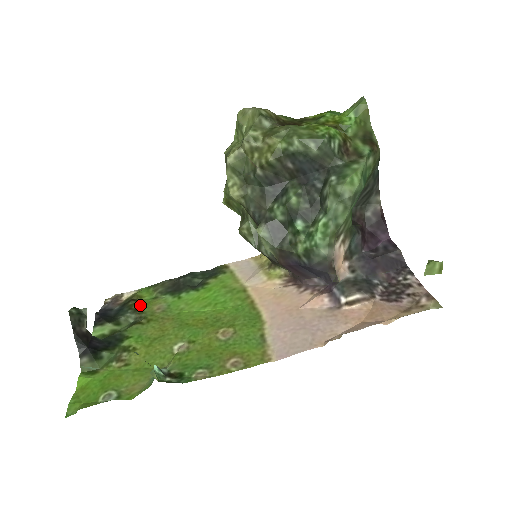
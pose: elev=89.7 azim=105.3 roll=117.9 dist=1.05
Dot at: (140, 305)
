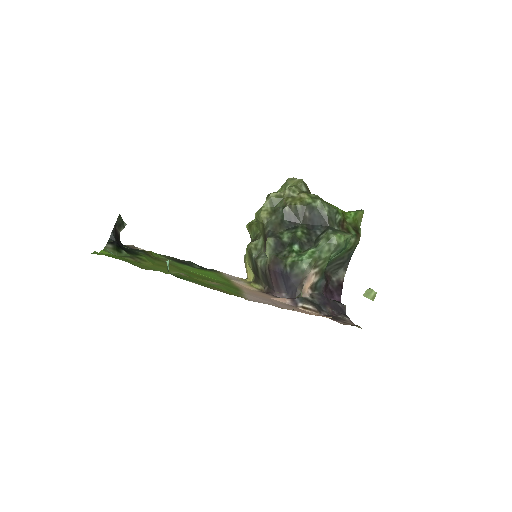
Dot at: (151, 255)
